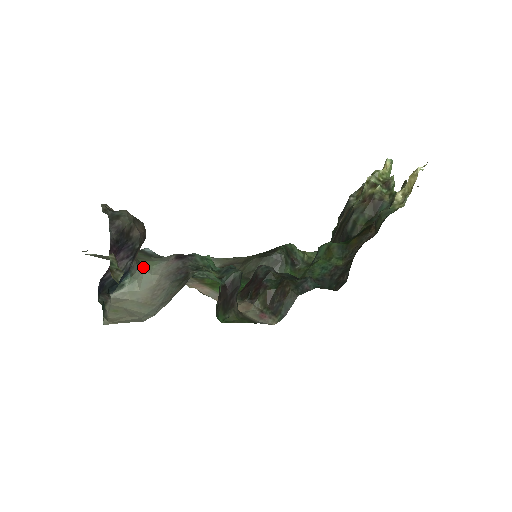
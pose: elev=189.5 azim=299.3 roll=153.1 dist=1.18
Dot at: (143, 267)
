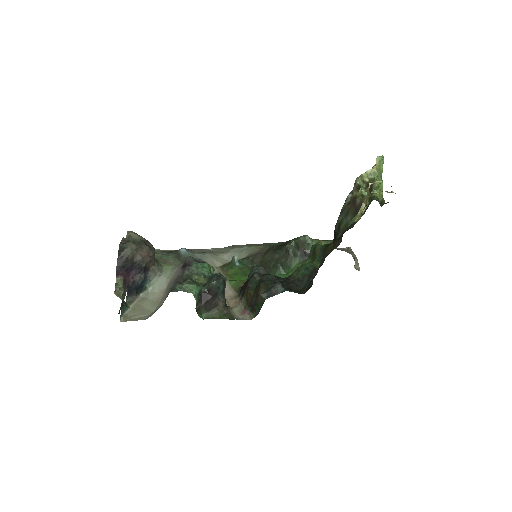
Dot at: (162, 273)
